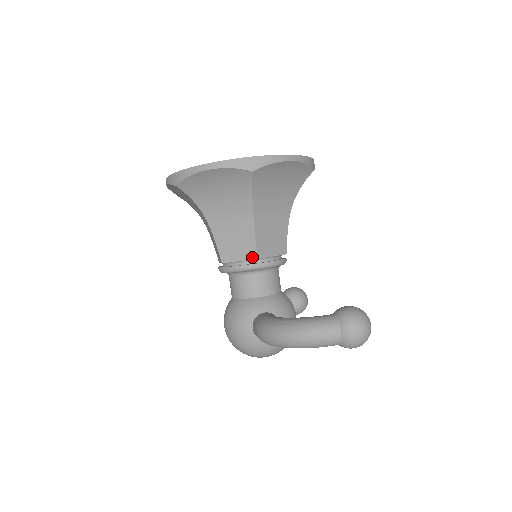
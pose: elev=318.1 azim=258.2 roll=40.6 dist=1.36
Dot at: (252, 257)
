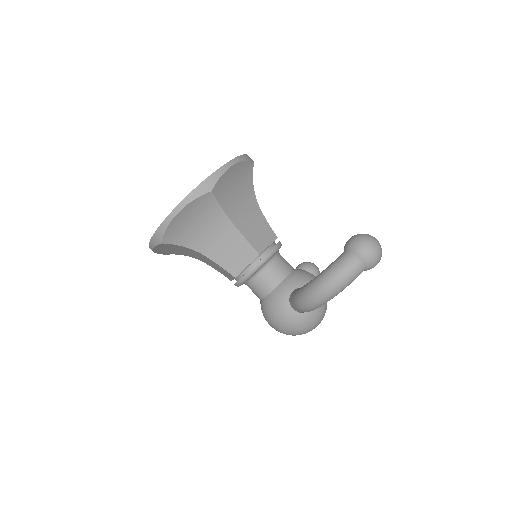
Dot at: (254, 256)
